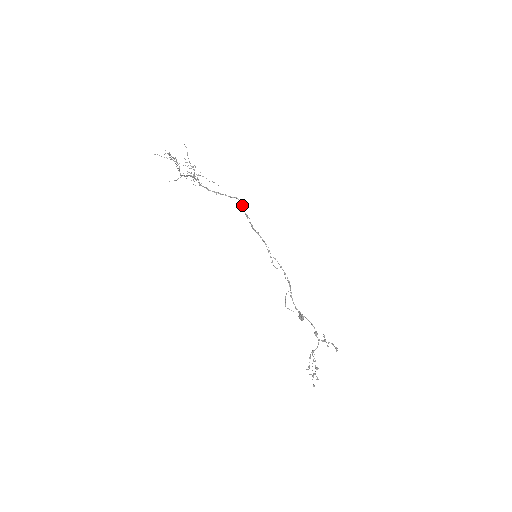
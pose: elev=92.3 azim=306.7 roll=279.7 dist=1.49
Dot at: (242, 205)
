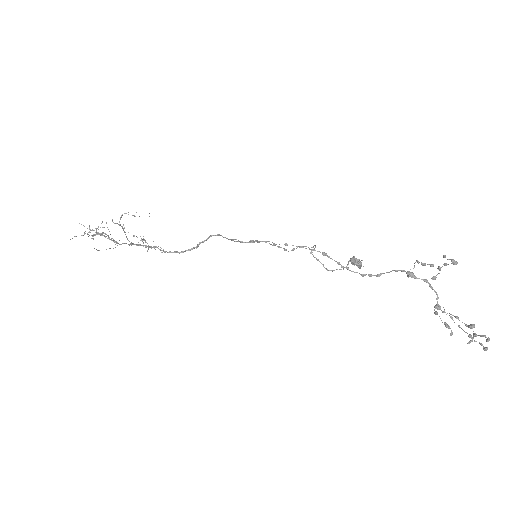
Dot at: (222, 236)
